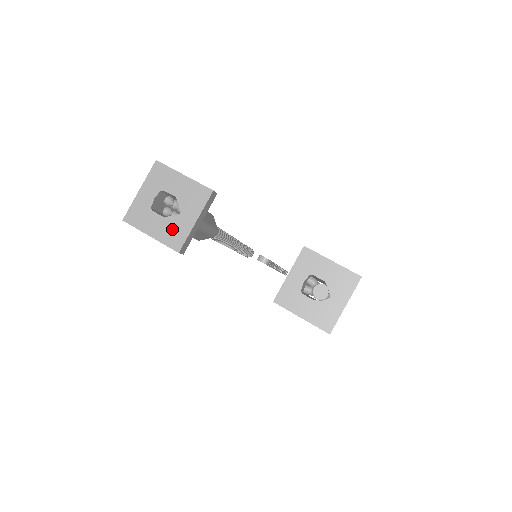
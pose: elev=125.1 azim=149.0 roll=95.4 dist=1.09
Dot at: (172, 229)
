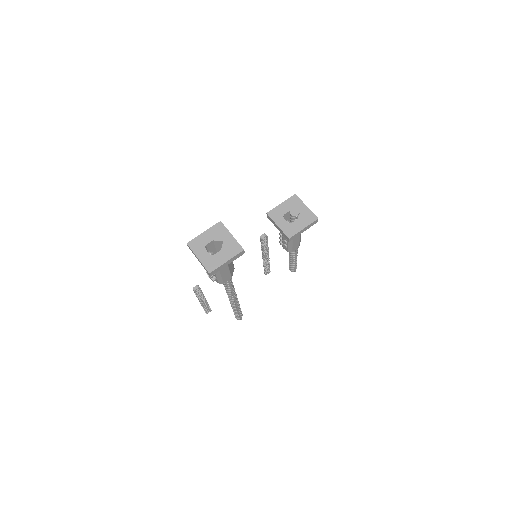
Dot at: (229, 248)
